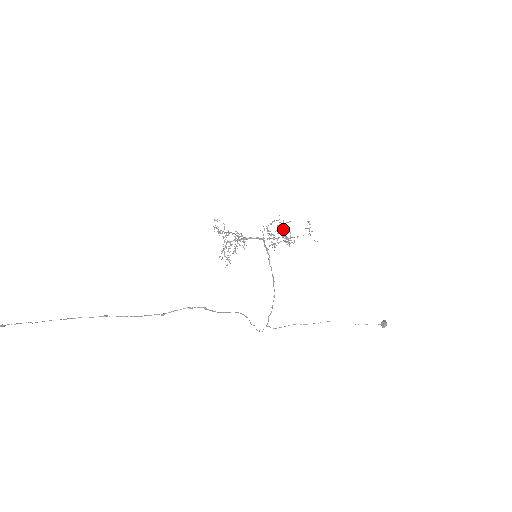
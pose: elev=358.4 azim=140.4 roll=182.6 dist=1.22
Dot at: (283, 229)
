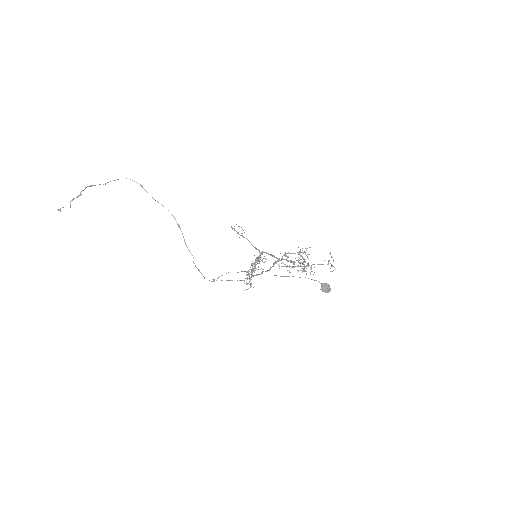
Dot at: (307, 263)
